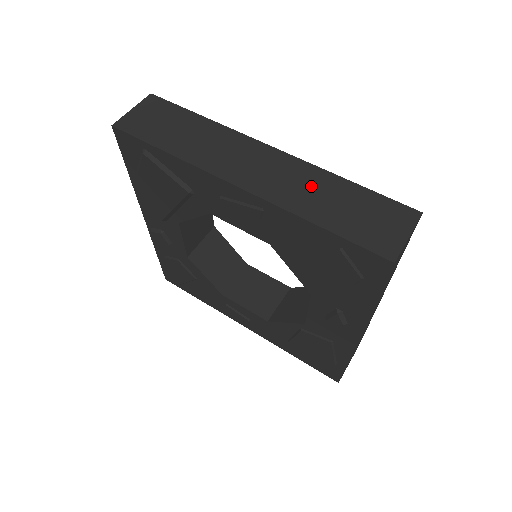
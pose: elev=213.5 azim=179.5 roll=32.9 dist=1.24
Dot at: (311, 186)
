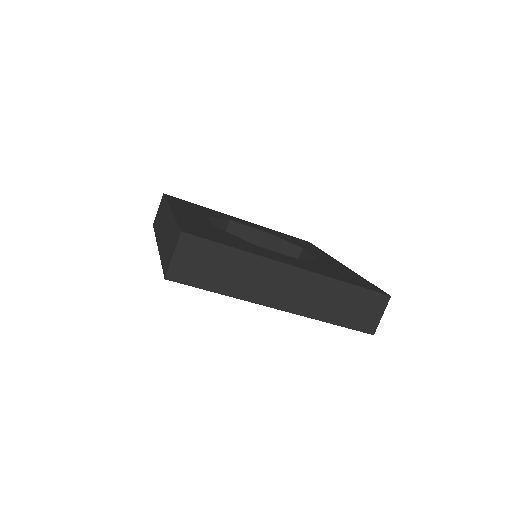
Dot at: (326, 295)
